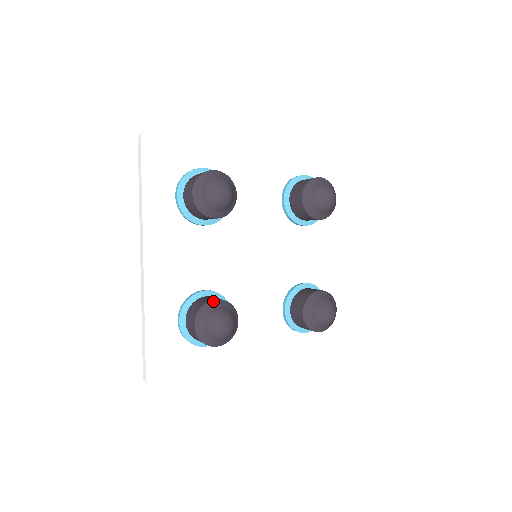
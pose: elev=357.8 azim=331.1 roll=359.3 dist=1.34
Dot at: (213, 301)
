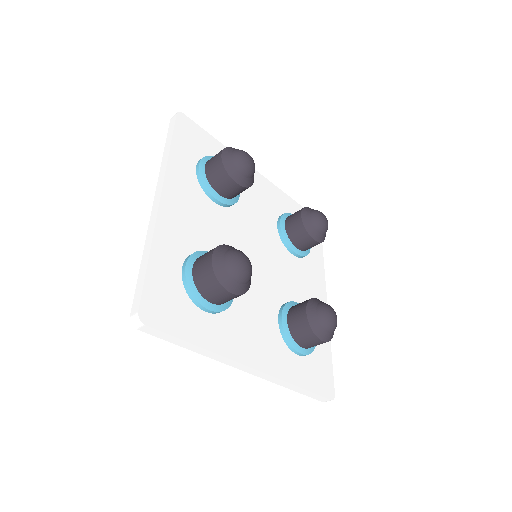
Dot at: (231, 246)
